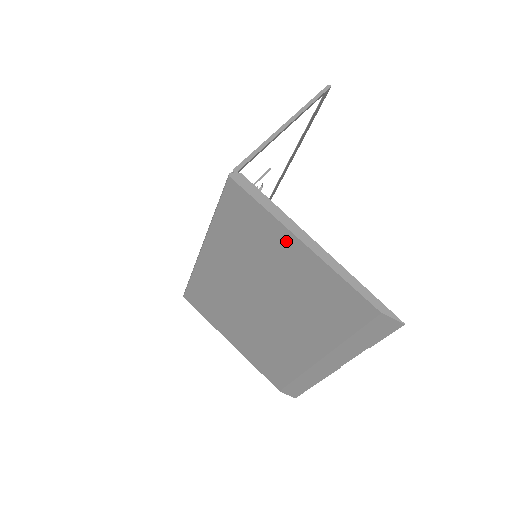
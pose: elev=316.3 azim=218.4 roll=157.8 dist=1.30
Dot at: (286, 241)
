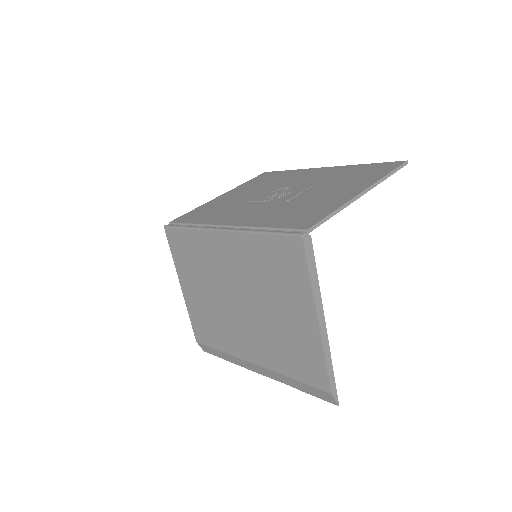
Dot at: (305, 306)
